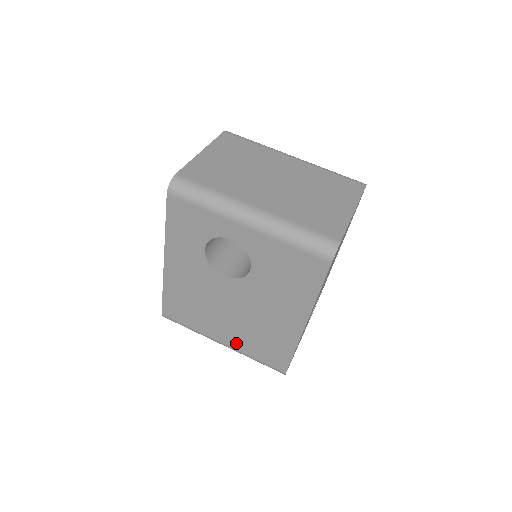
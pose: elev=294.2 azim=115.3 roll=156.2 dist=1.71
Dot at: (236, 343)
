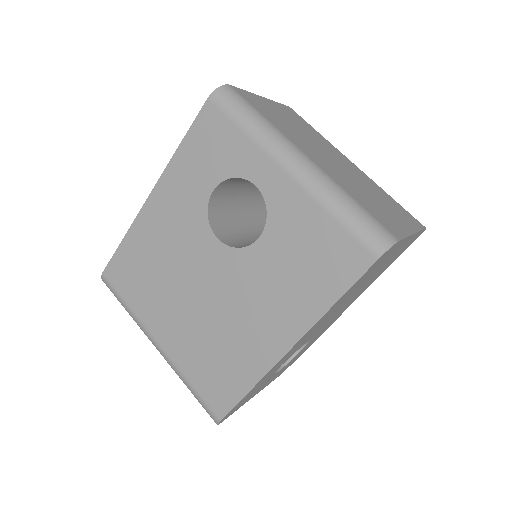
Dot at: (177, 349)
